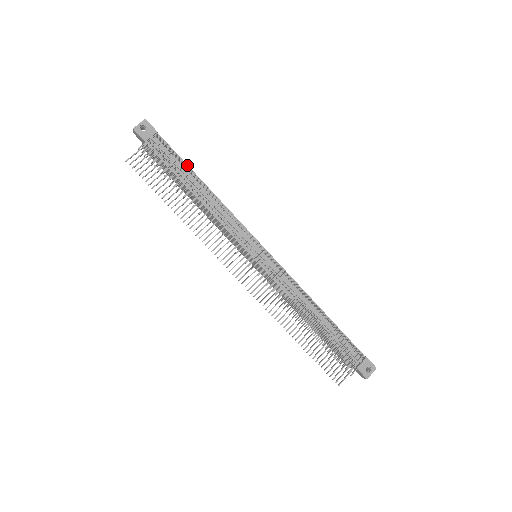
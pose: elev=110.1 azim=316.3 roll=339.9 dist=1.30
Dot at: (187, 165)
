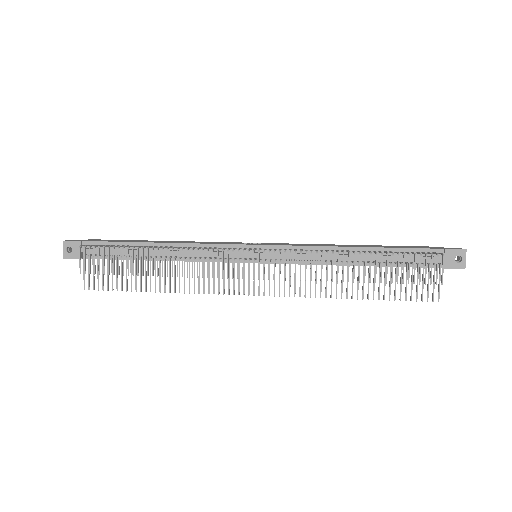
Dot at: (128, 242)
